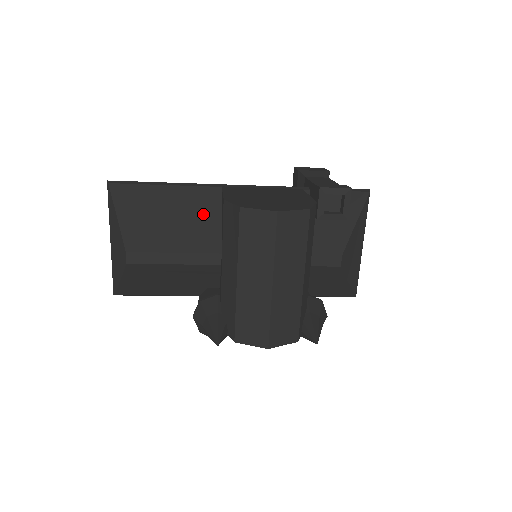
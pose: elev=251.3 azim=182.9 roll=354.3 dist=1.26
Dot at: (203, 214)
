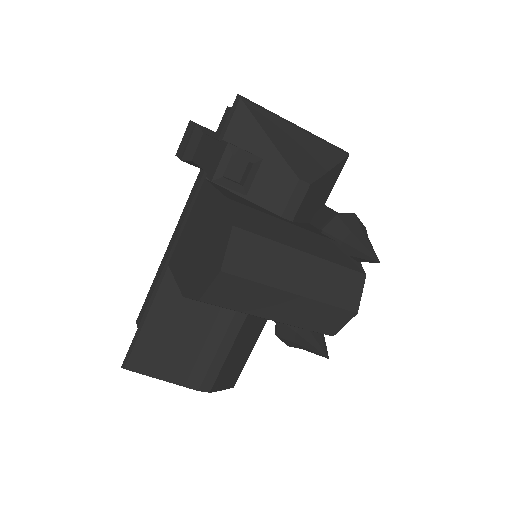
Dot at: (190, 300)
